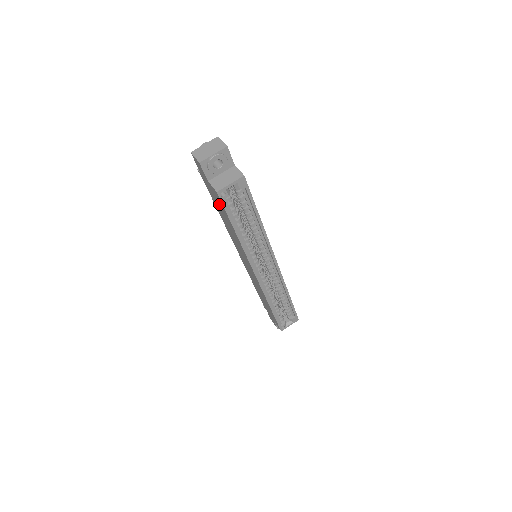
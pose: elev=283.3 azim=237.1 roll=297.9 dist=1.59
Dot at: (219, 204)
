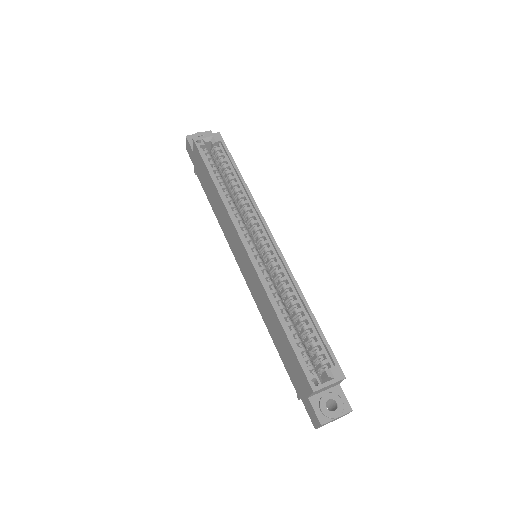
Dot at: (202, 169)
